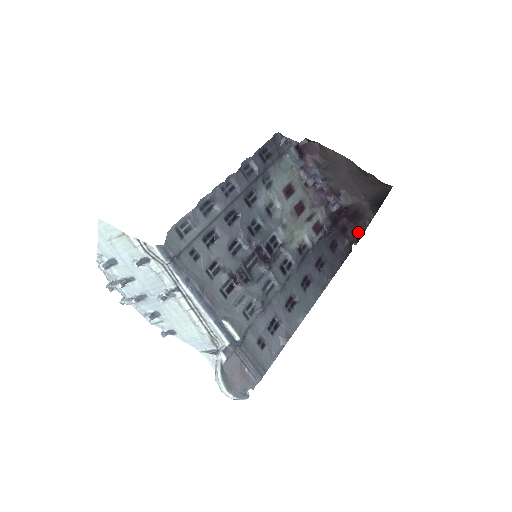
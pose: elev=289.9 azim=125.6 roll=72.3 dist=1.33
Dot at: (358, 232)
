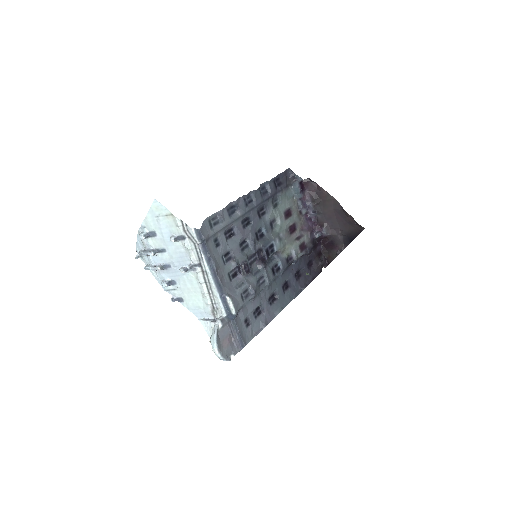
Dot at: (329, 258)
